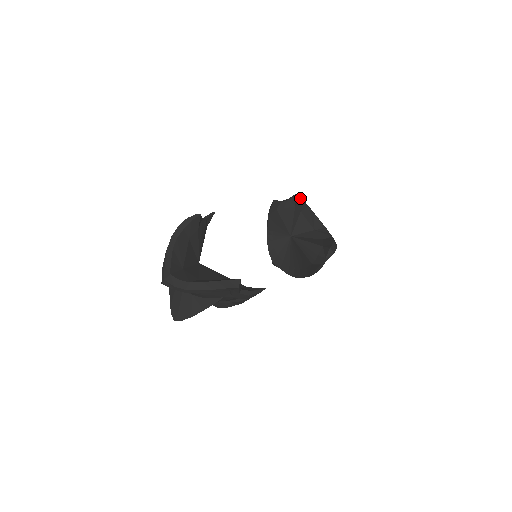
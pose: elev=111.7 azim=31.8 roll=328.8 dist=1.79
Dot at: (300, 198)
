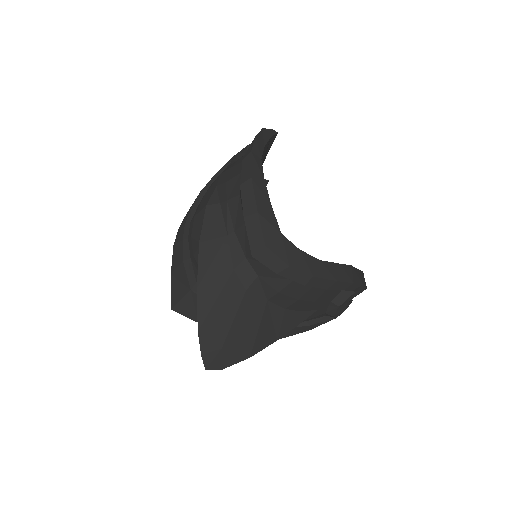
Dot at: occluded
